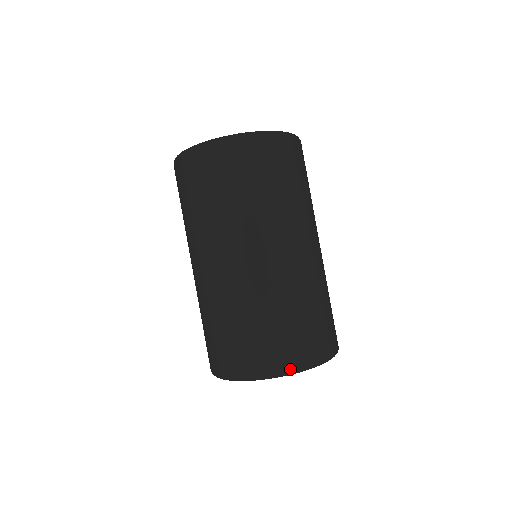
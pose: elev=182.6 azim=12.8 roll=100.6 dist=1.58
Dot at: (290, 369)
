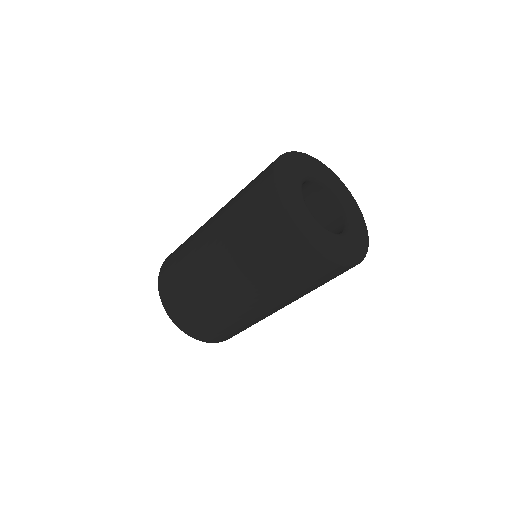
Dot at: (196, 338)
